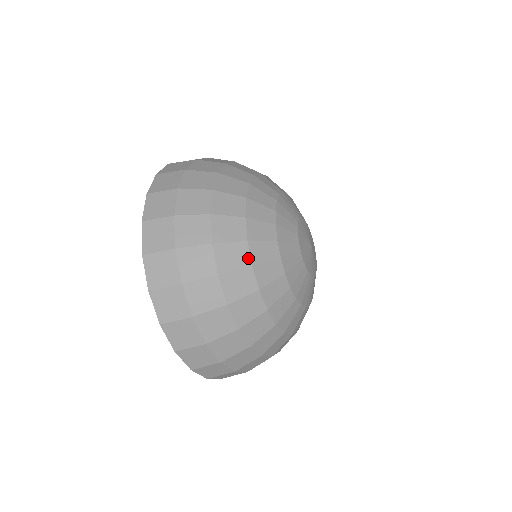
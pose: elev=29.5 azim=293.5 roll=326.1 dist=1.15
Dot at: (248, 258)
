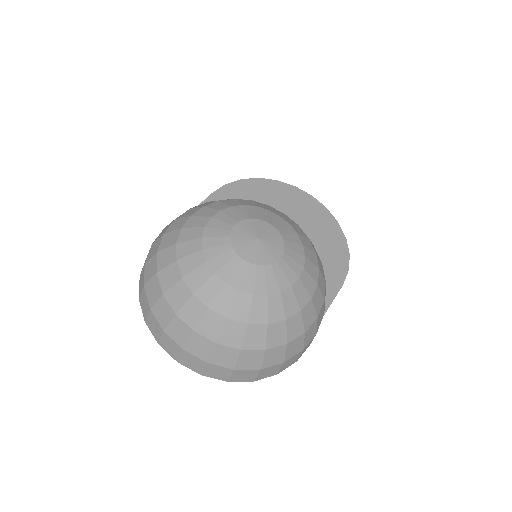
Dot at: (202, 305)
